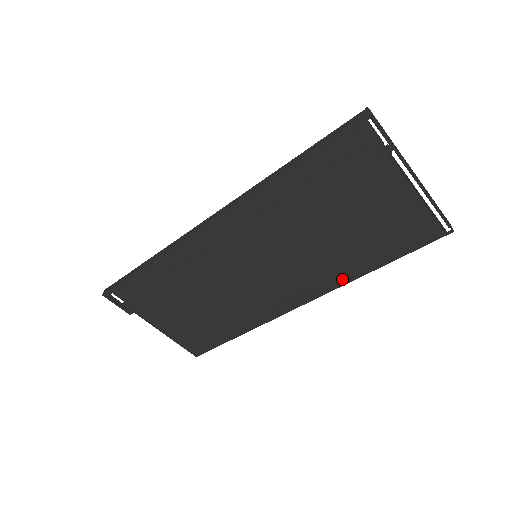
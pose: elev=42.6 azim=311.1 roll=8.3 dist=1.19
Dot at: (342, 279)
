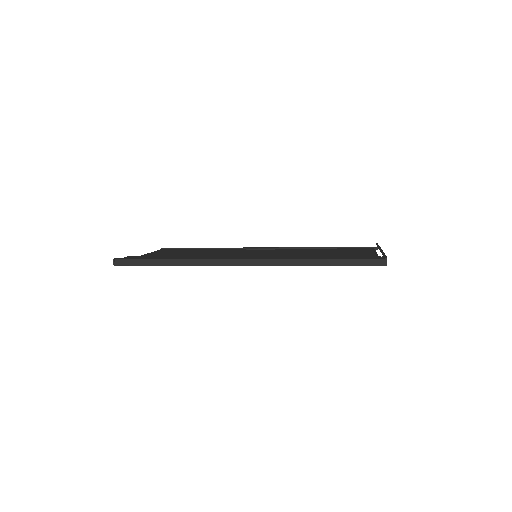
Dot at: occluded
